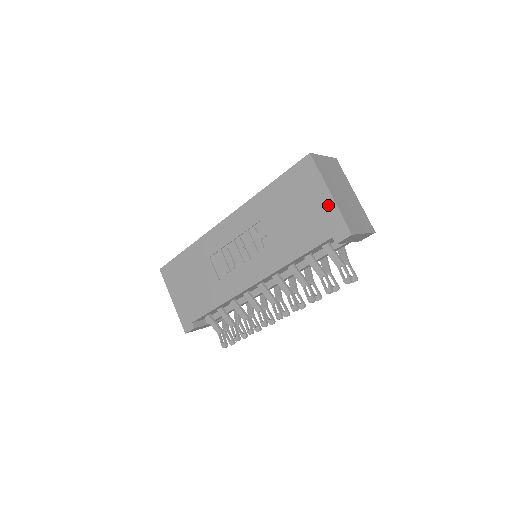
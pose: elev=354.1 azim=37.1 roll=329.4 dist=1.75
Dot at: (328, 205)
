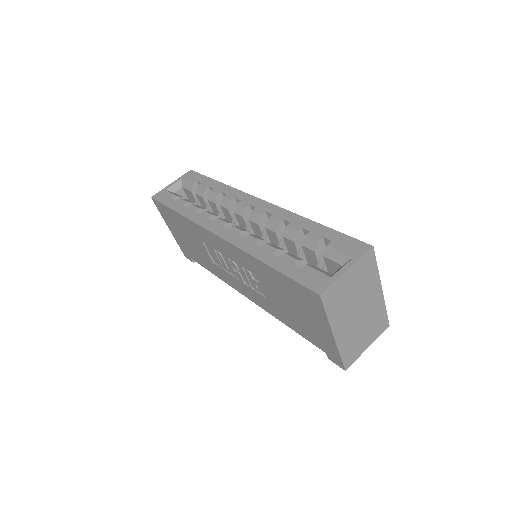
Dot at: (328, 339)
